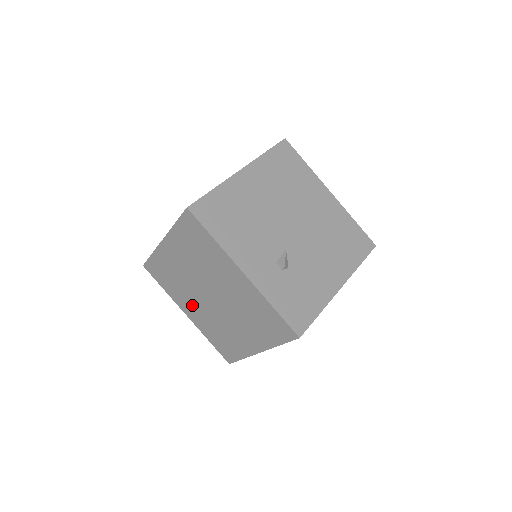
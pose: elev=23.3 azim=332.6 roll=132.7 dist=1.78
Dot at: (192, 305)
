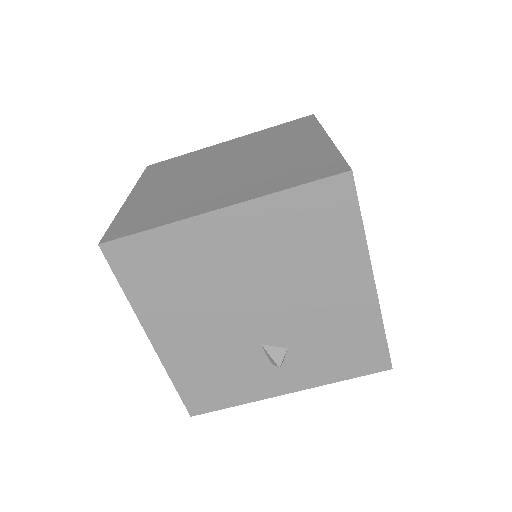
Dot at: (166, 183)
